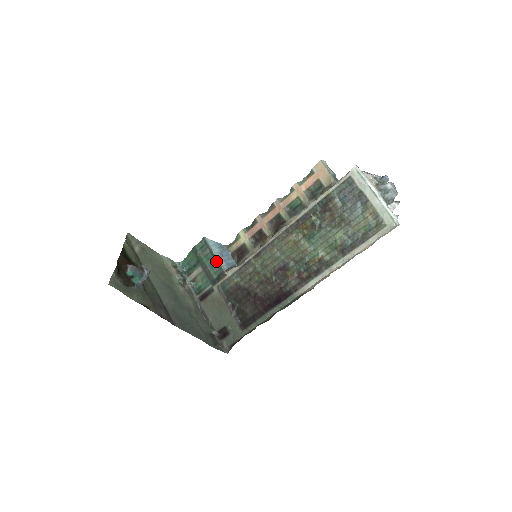
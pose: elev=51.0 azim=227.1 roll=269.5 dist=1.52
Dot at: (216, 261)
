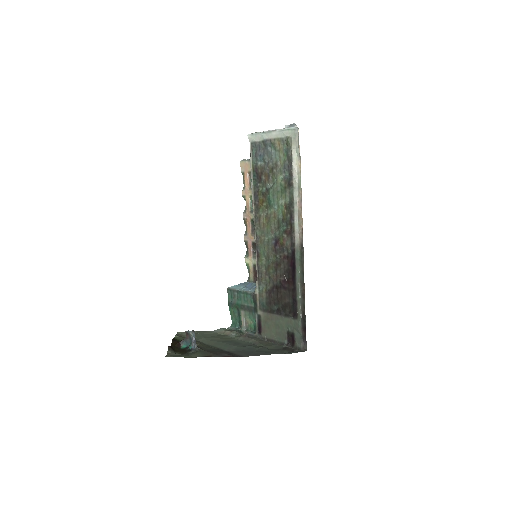
Dot at: (244, 294)
